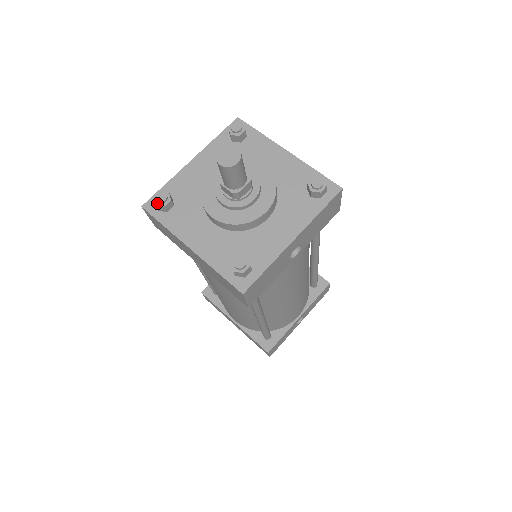
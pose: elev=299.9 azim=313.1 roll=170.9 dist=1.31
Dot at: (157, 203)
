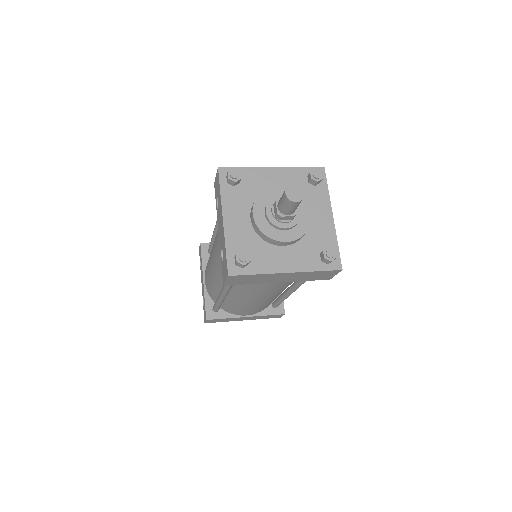
Dot at: (244, 263)
